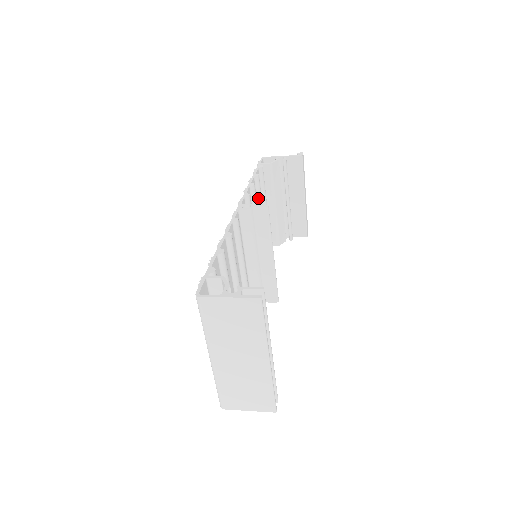
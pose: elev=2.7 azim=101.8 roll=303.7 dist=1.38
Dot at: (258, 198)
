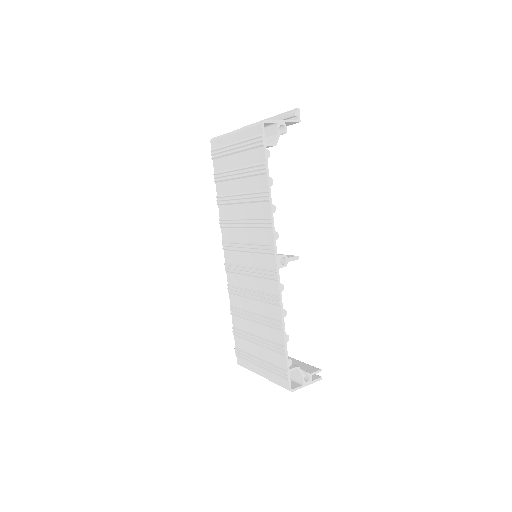
Dot at: occluded
